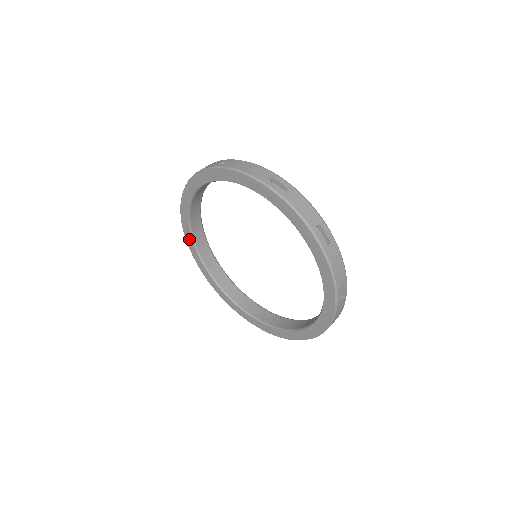
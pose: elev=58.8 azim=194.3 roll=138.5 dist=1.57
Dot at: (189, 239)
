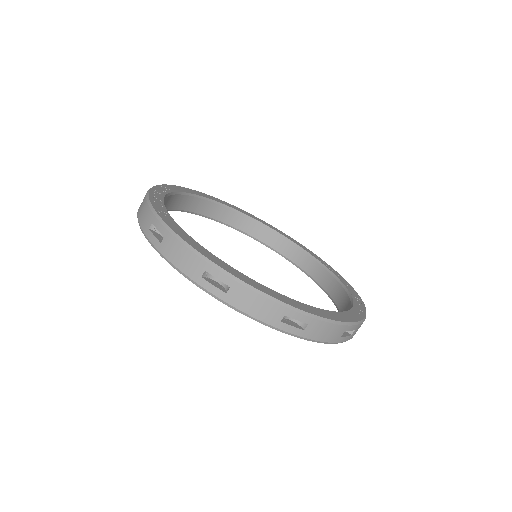
Dot at: occluded
